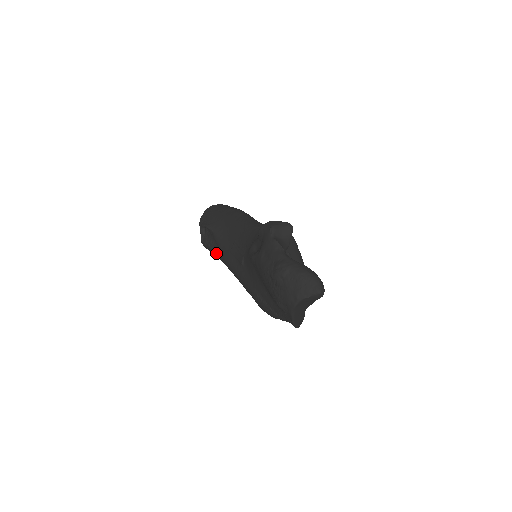
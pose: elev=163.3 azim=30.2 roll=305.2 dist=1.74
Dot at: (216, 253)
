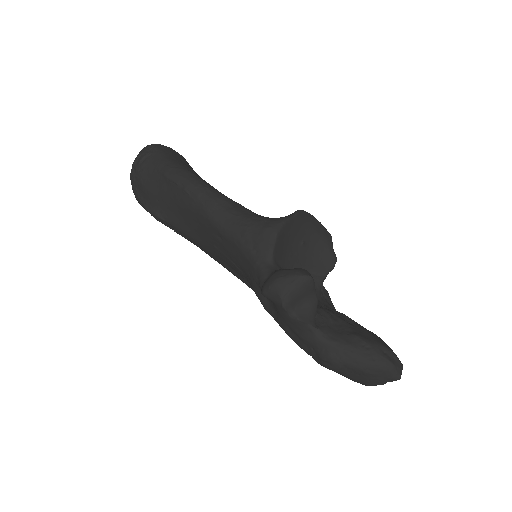
Dot at: occluded
